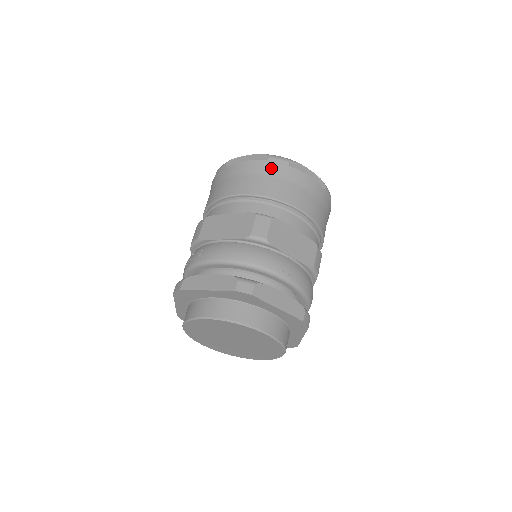
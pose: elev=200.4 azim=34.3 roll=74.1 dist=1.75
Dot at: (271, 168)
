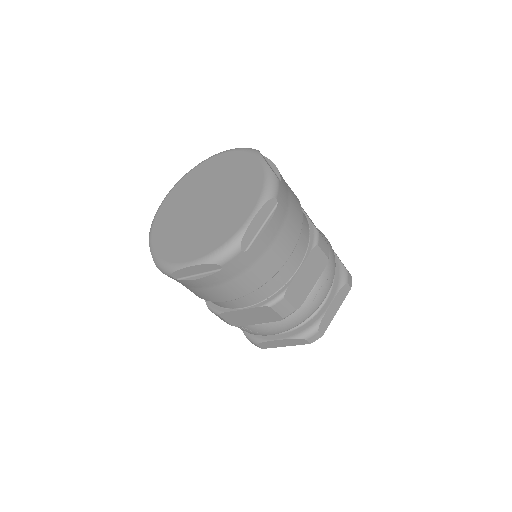
Dot at: (234, 270)
